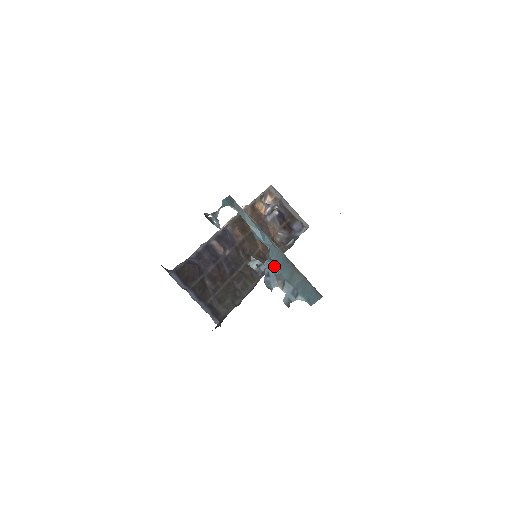
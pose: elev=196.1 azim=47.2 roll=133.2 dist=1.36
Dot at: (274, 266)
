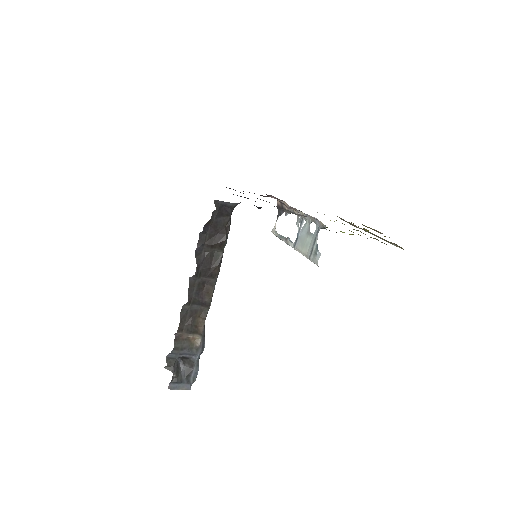
Dot at: (301, 239)
